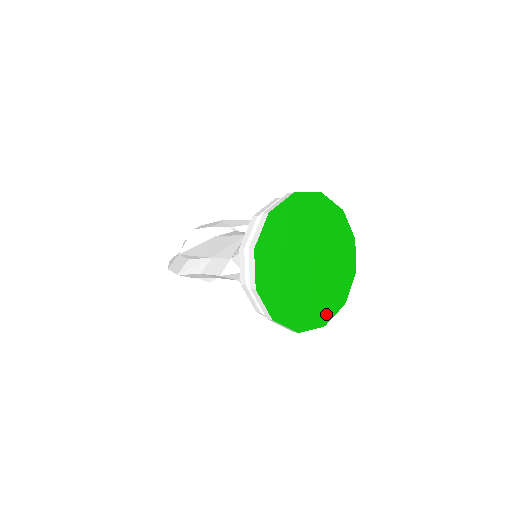
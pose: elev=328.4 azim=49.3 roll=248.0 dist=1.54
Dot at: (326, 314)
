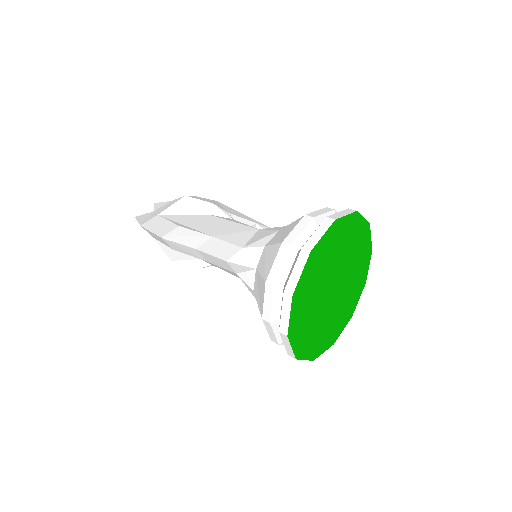
Dot at: (319, 348)
